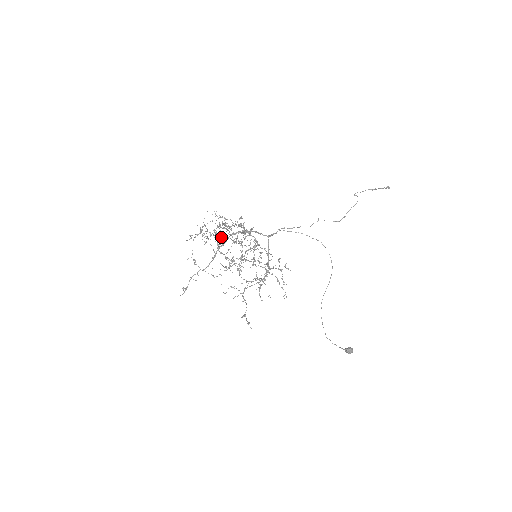
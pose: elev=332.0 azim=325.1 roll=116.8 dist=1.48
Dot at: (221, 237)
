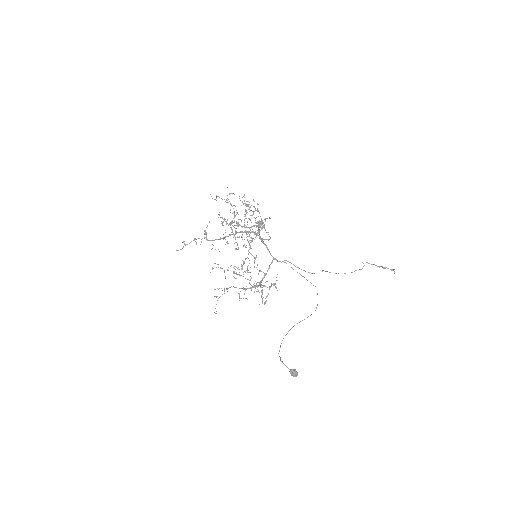
Dot at: (238, 222)
